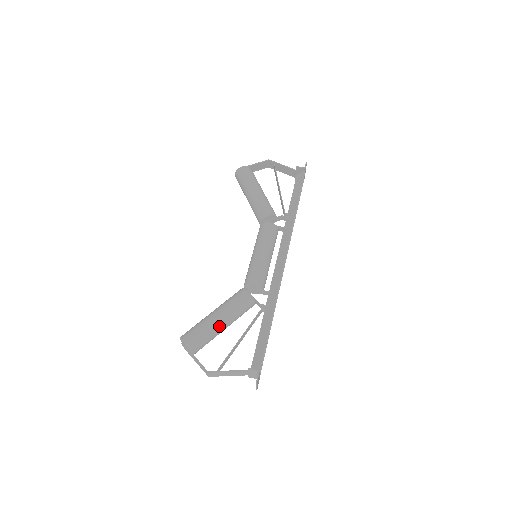
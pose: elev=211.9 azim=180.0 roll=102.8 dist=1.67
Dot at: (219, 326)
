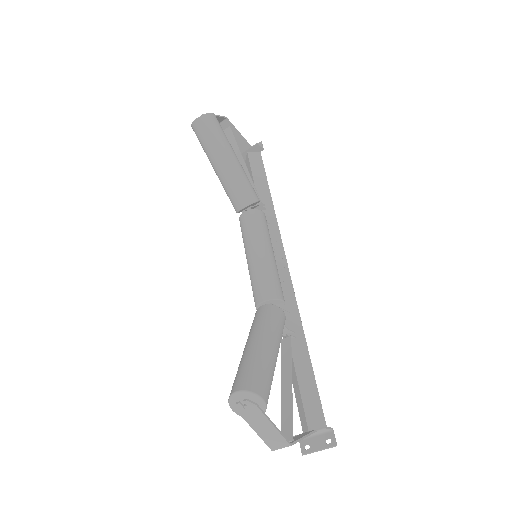
Dot at: (275, 365)
